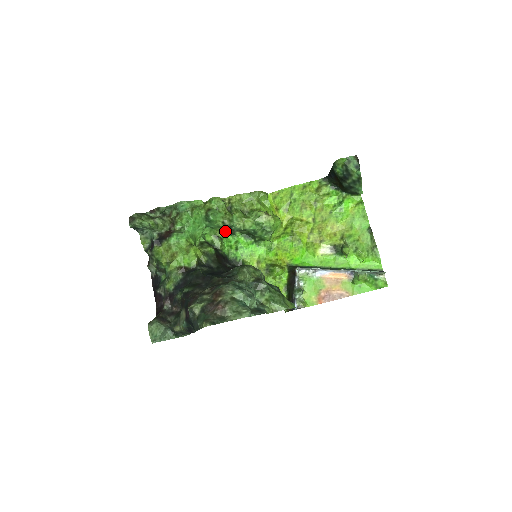
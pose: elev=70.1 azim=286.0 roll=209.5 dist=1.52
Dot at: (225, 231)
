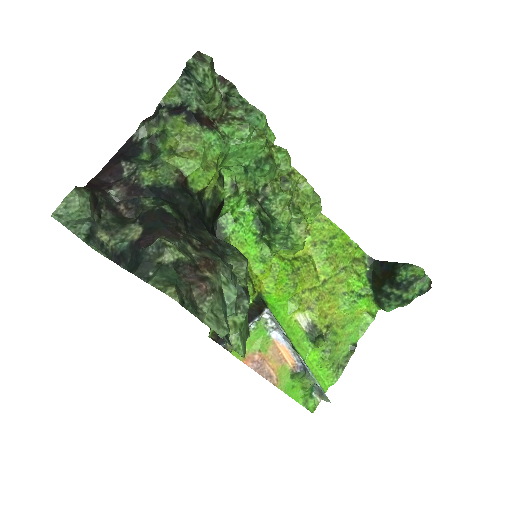
Dot at: (250, 192)
